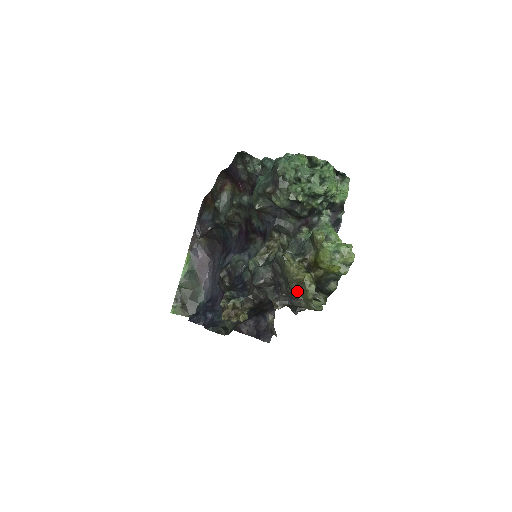
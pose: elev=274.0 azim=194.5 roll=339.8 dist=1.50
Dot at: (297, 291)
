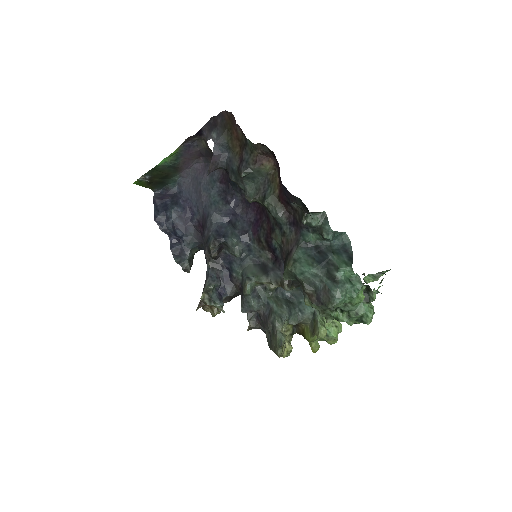
Dot at: occluded
